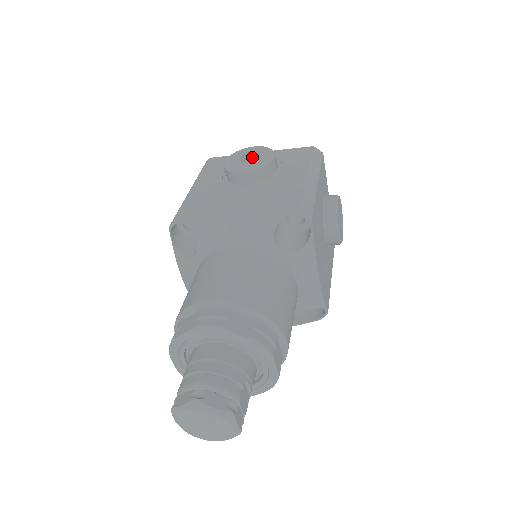
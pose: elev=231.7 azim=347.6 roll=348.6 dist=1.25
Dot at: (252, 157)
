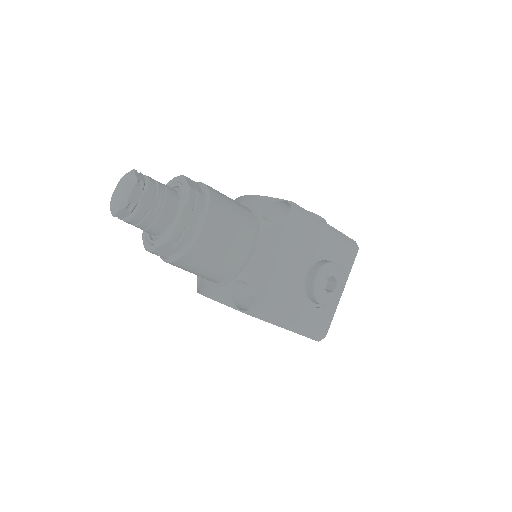
Dot at: occluded
